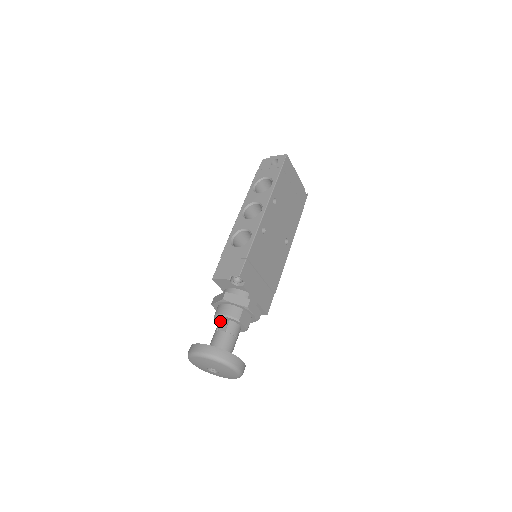
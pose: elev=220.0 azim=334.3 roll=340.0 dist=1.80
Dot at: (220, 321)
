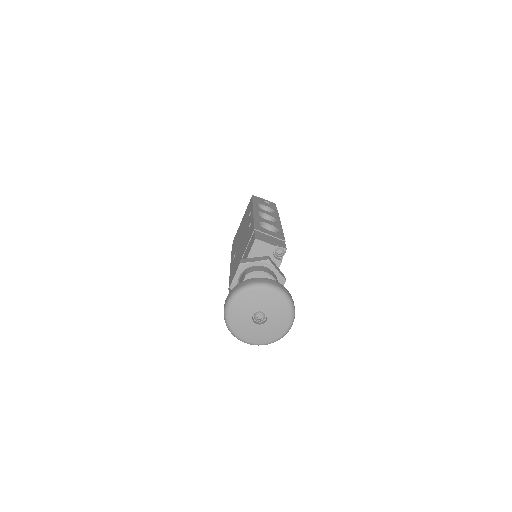
Dot at: occluded
